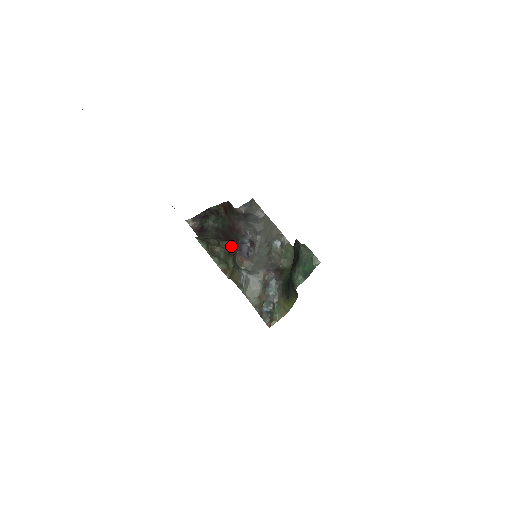
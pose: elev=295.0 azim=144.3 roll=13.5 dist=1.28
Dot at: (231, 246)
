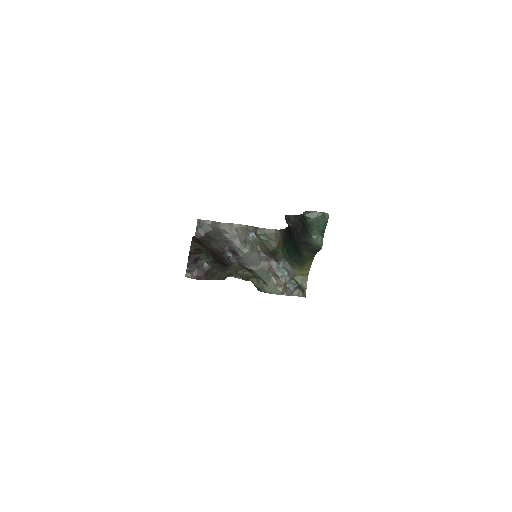
Dot at: occluded
